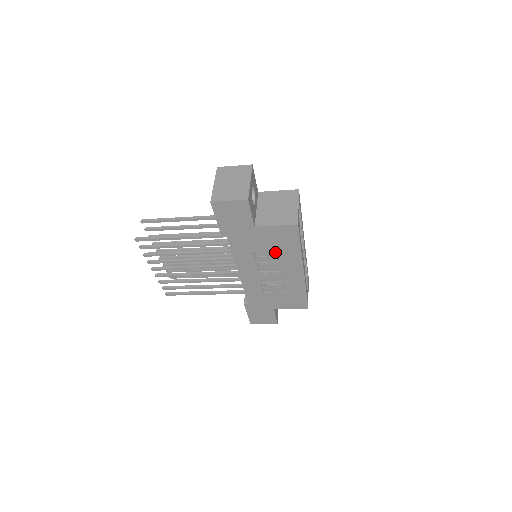
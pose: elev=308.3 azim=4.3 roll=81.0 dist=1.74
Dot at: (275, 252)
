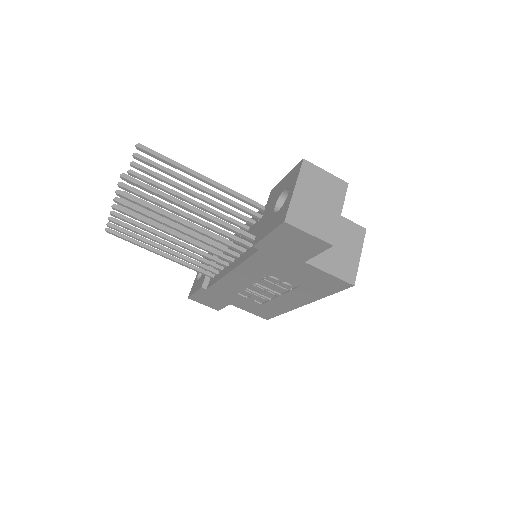
Dot at: (295, 283)
